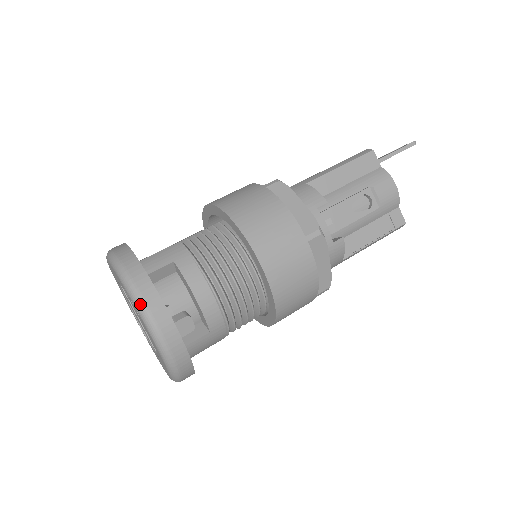
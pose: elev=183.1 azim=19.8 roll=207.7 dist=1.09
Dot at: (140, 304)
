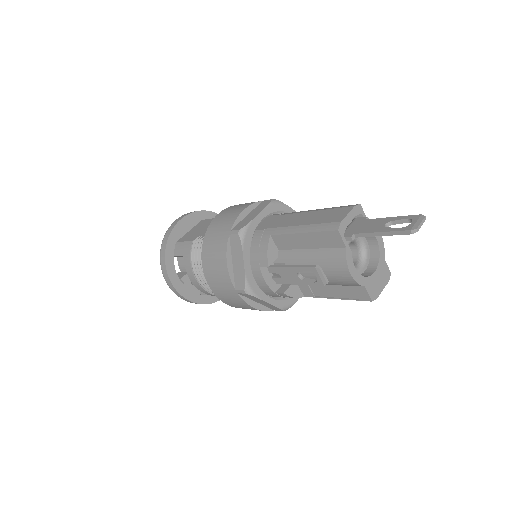
Dot at: (163, 276)
